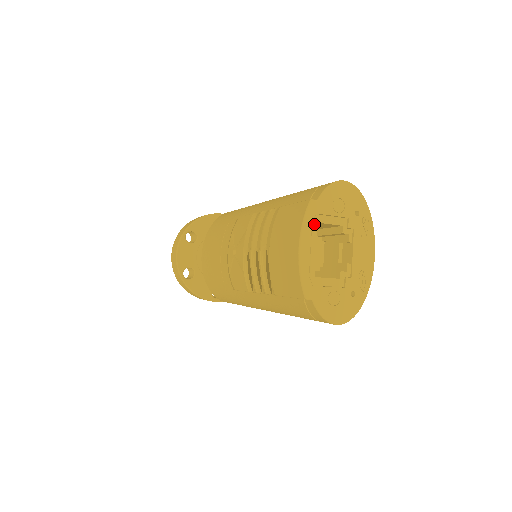
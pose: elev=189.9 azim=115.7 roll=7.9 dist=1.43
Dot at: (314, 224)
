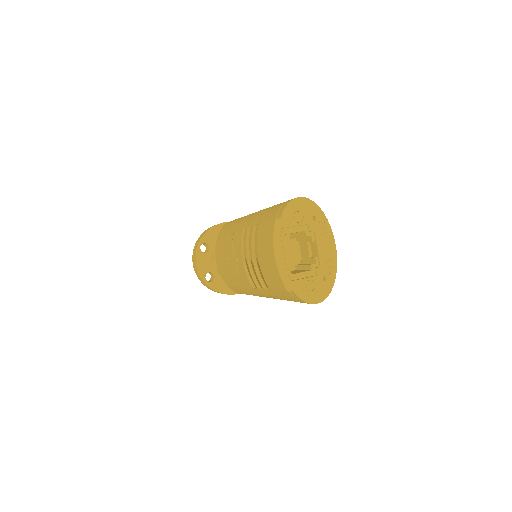
Dot at: (282, 236)
